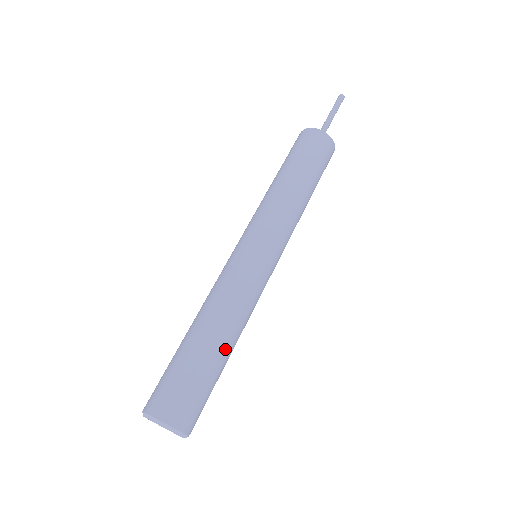
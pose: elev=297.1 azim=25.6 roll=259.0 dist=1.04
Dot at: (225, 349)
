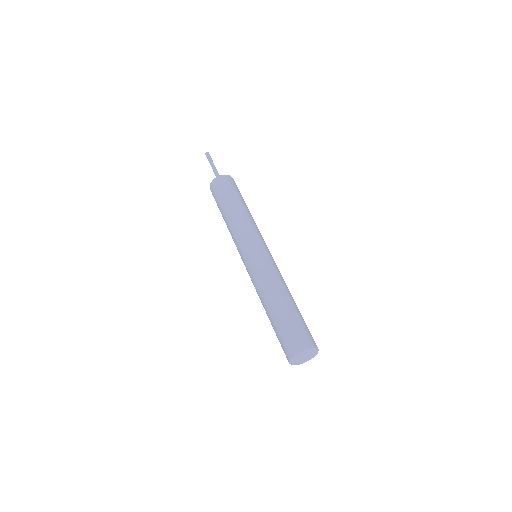
Dot at: (291, 301)
